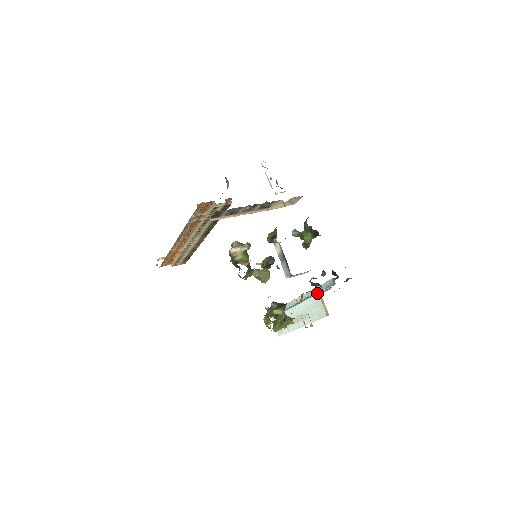
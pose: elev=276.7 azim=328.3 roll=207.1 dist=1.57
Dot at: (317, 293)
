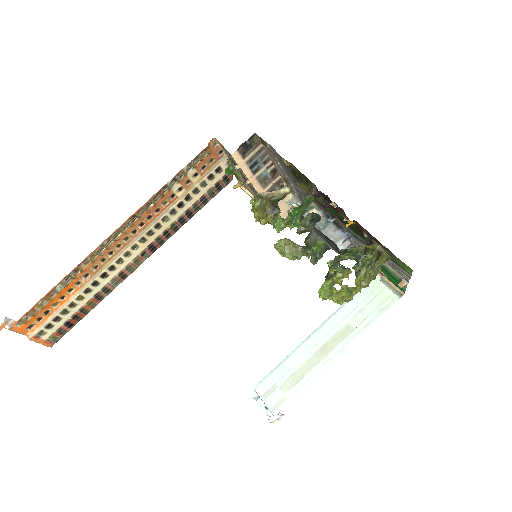
Dot at: occluded
